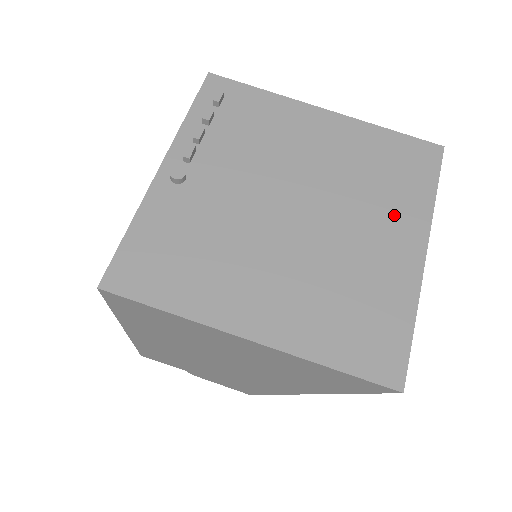
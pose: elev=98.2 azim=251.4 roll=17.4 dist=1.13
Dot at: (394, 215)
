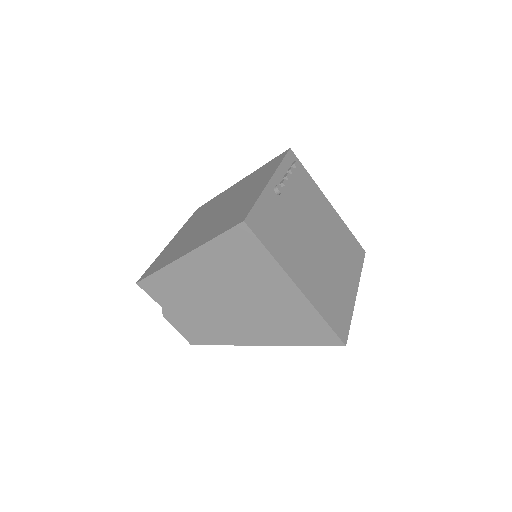
Dot at: (348, 269)
